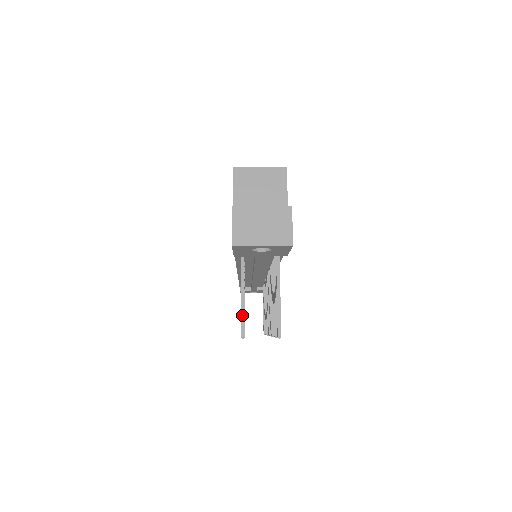
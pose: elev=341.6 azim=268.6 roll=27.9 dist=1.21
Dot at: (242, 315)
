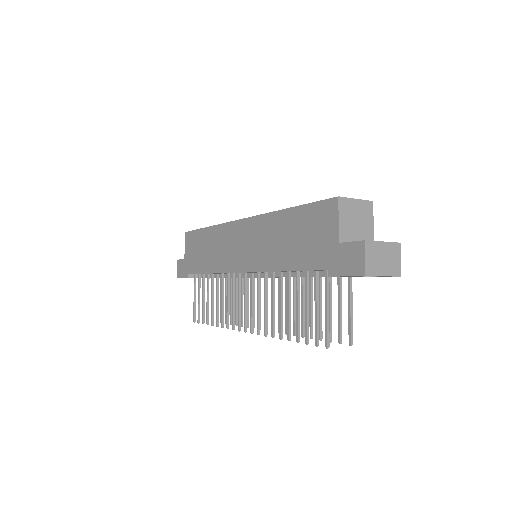
Dot at: (328, 328)
